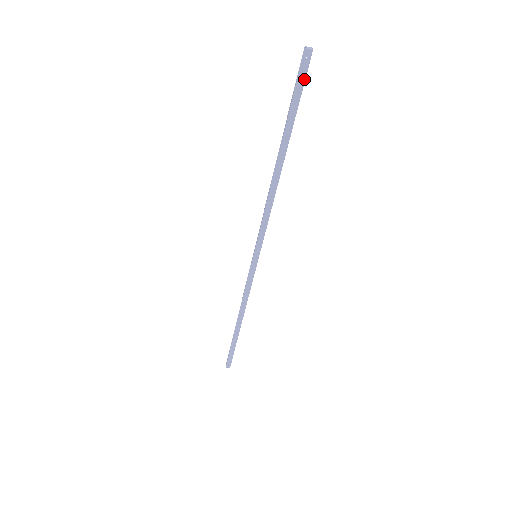
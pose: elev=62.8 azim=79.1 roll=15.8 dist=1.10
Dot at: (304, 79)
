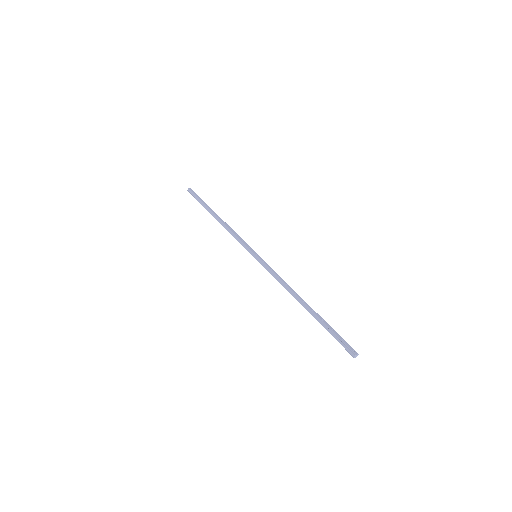
Dot at: (344, 345)
